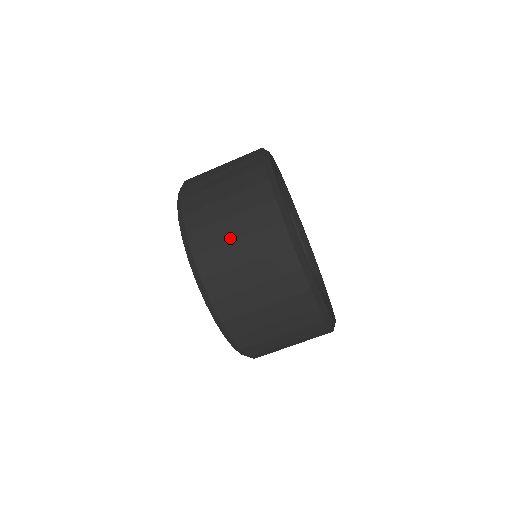
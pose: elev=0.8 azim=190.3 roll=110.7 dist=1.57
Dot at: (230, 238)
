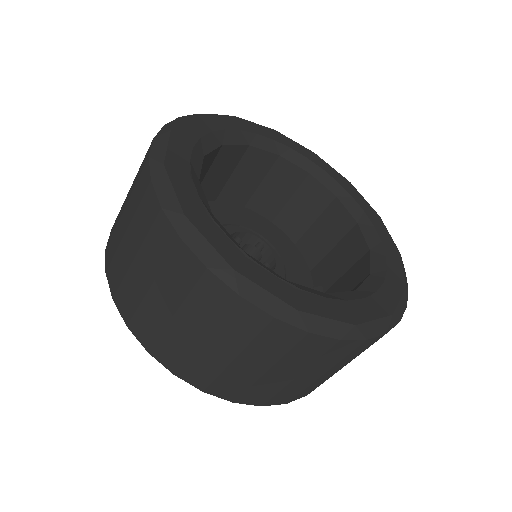
Dot at: (123, 210)
